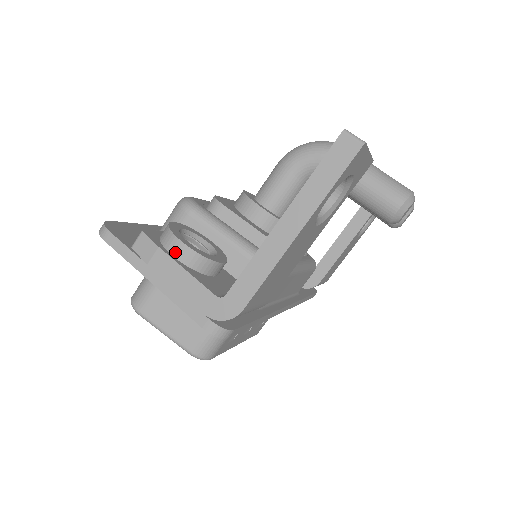
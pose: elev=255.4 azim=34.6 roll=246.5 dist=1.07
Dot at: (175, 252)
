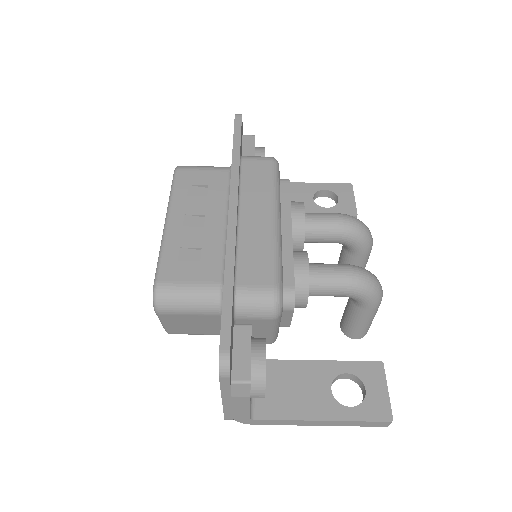
Dot at: (254, 397)
